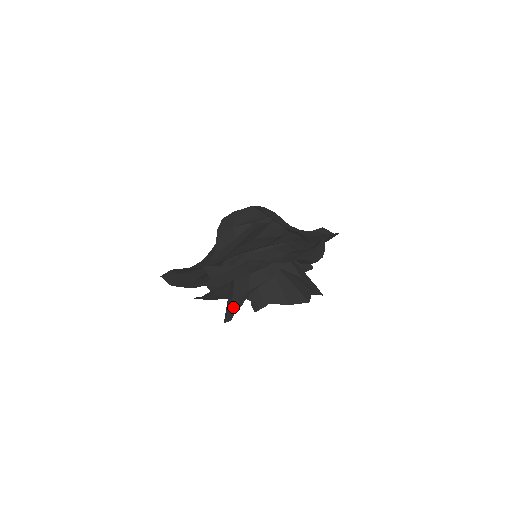
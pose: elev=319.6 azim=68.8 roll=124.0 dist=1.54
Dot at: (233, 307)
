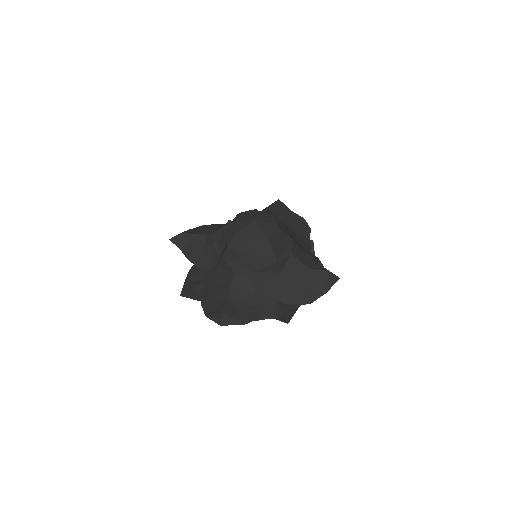
Dot at: occluded
